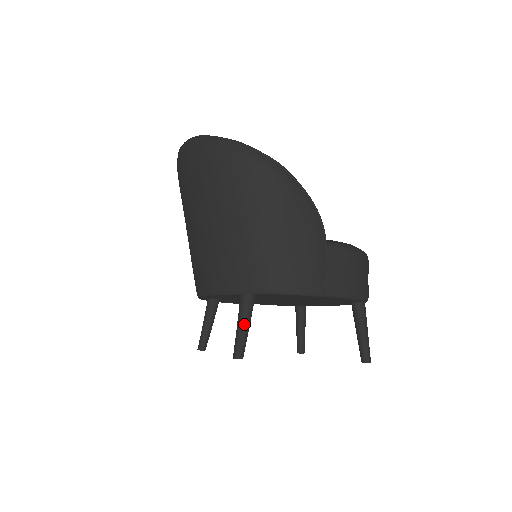
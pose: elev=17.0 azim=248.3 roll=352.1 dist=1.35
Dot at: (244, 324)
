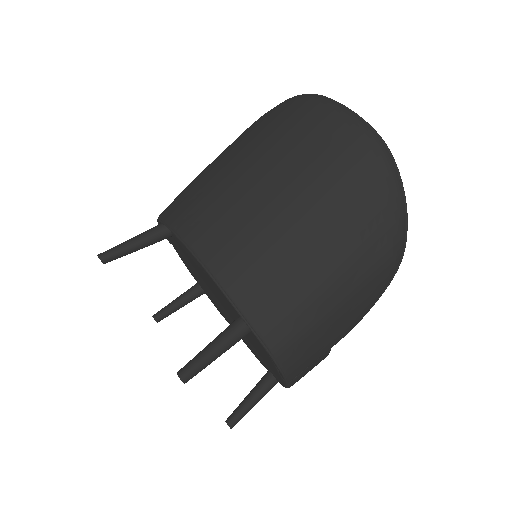
Dot at: (220, 354)
